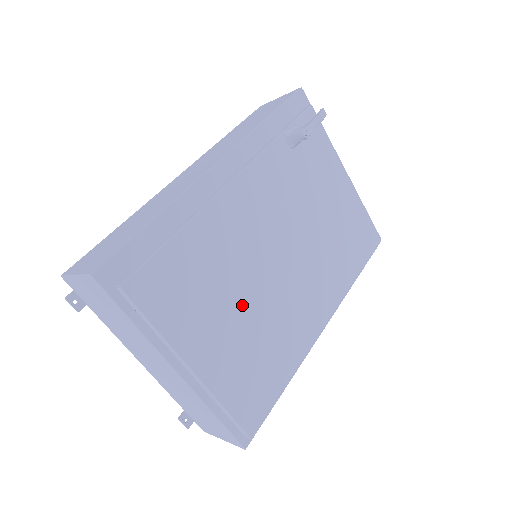
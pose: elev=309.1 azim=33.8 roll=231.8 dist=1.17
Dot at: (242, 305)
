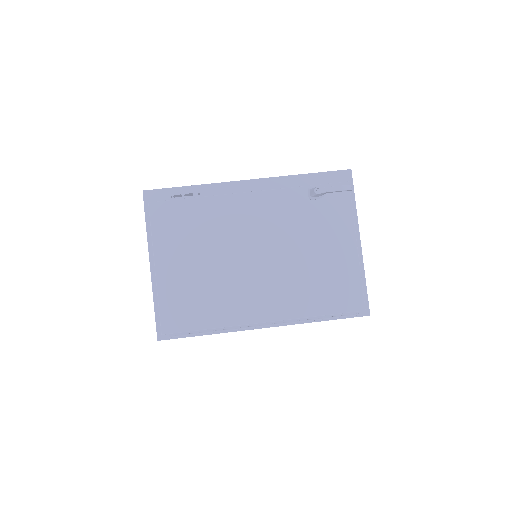
Dot at: (207, 260)
